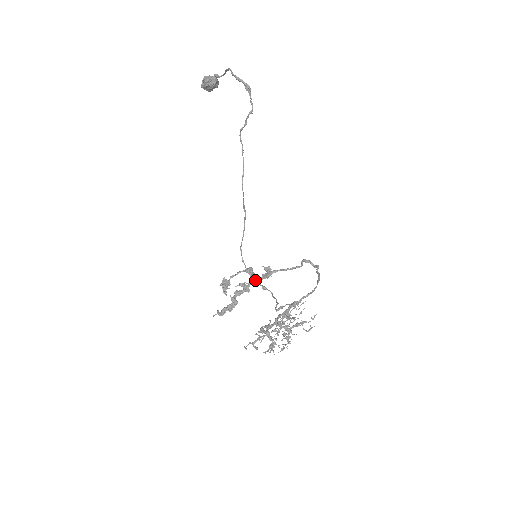
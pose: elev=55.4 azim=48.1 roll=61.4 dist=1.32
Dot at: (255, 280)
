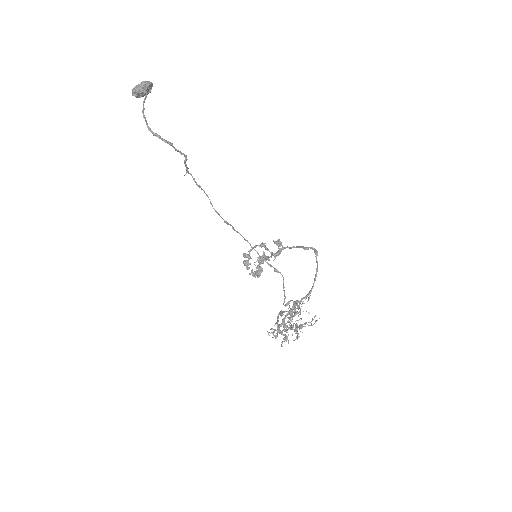
Dot at: (267, 263)
